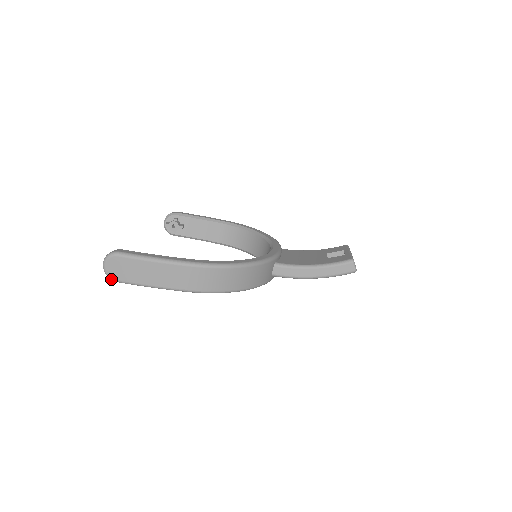
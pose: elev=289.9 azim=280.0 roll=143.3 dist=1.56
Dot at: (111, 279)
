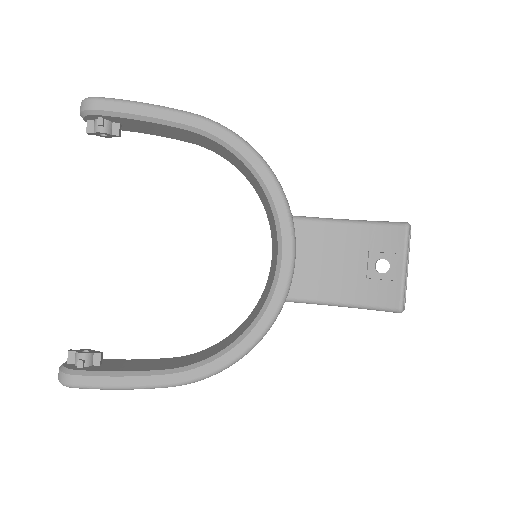
Dot at: occluded
